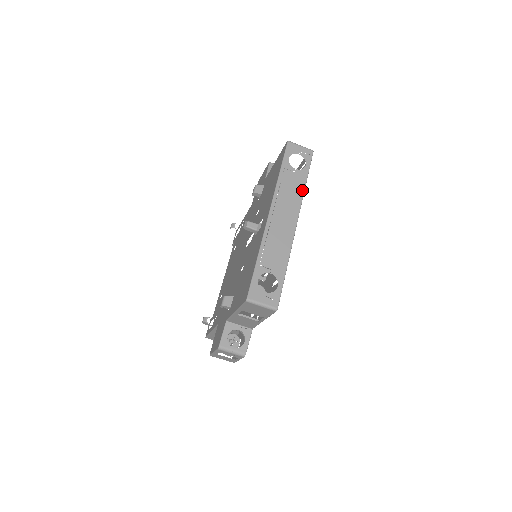
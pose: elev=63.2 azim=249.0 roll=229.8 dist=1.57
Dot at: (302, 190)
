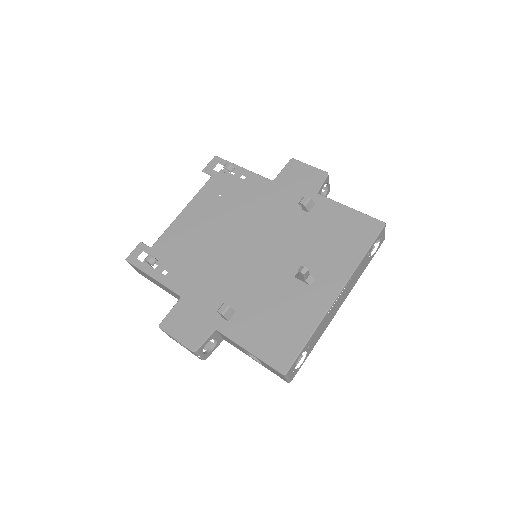
Dot at: occluded
